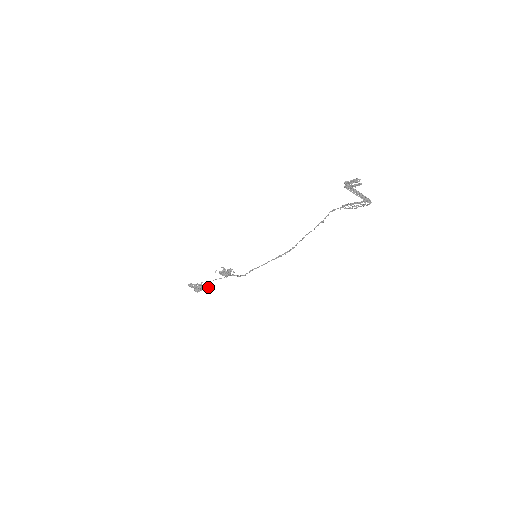
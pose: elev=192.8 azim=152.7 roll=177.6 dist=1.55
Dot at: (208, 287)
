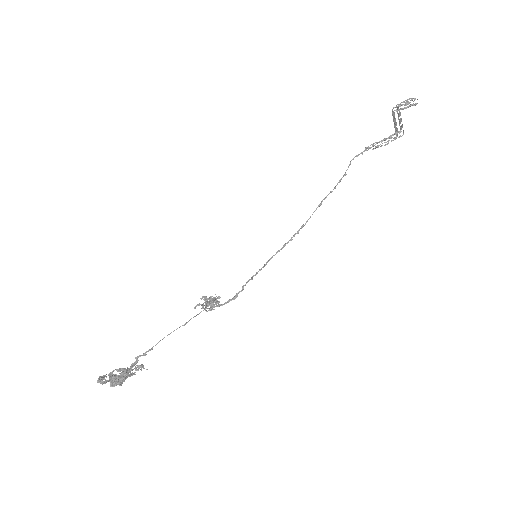
Dot at: (134, 368)
